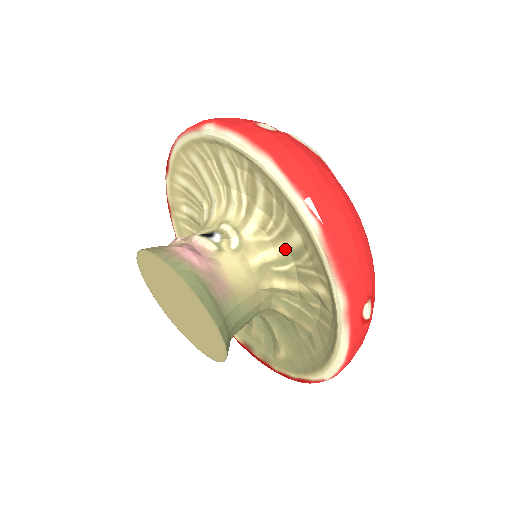
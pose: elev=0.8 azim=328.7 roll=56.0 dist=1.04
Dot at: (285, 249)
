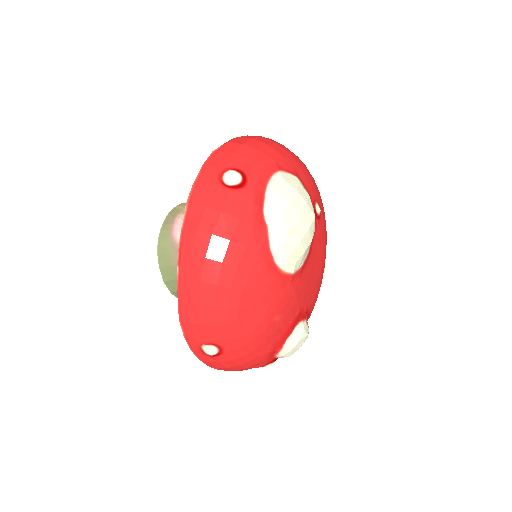
Dot at: occluded
